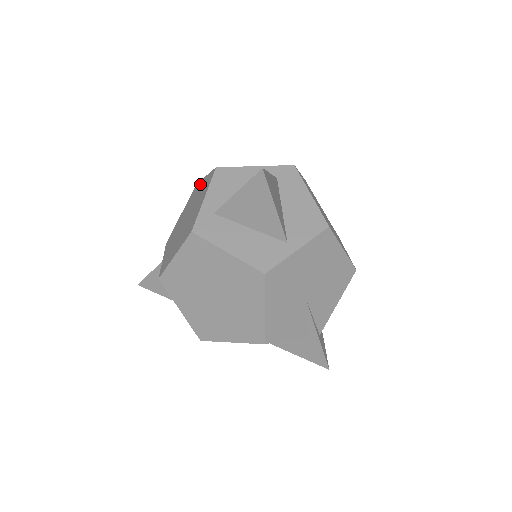
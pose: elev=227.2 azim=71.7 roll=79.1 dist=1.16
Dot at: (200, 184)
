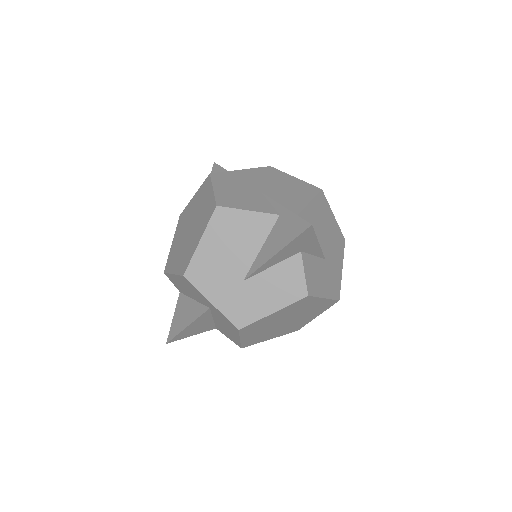
Dot at: occluded
